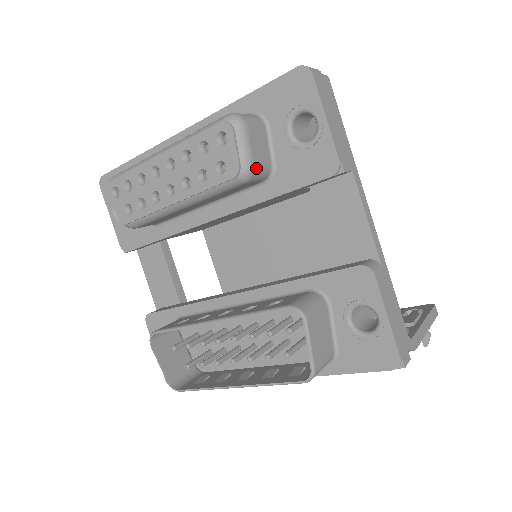
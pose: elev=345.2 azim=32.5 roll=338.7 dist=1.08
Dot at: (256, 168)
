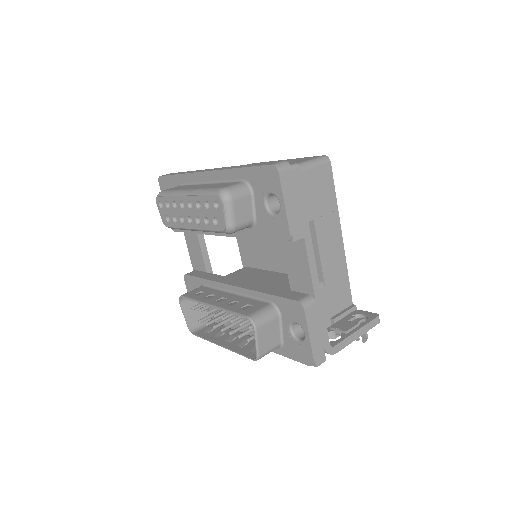
Dot at: (238, 226)
